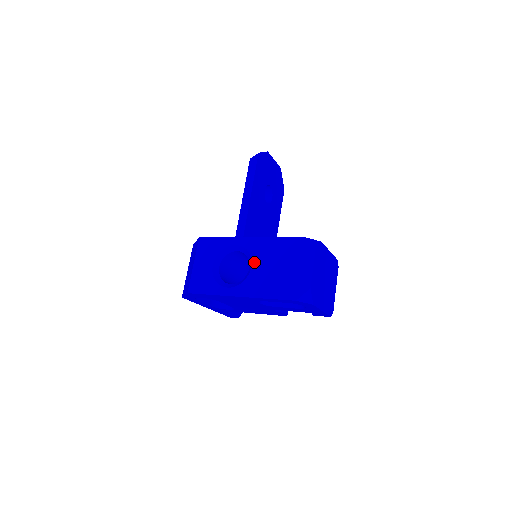
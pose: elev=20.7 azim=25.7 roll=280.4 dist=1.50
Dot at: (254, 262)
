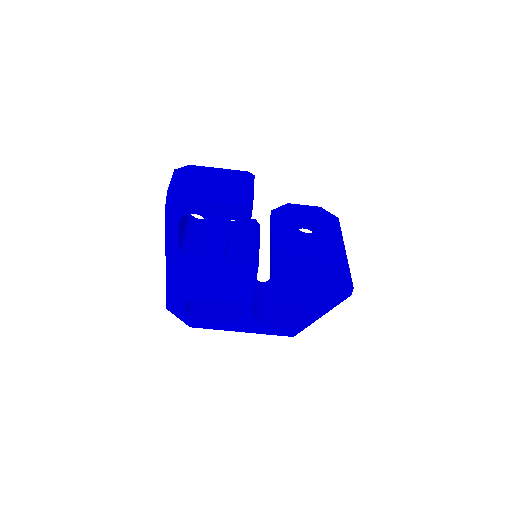
Dot at: occluded
